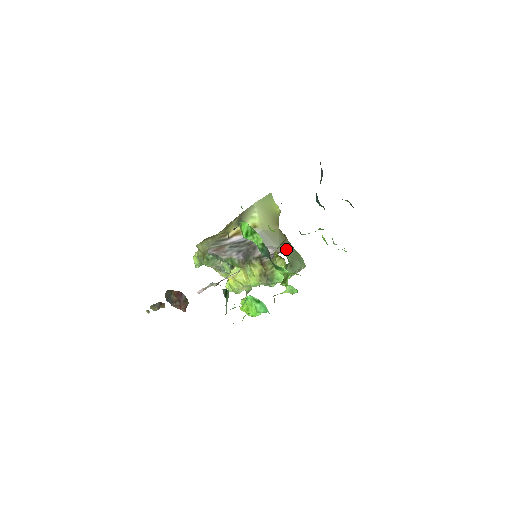
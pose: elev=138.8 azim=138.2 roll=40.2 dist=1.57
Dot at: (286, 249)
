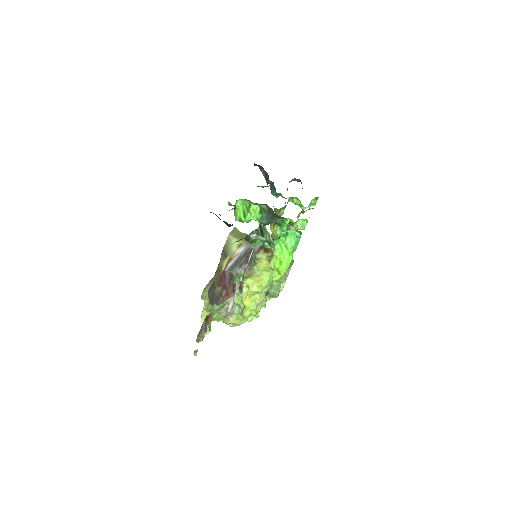
Dot at: occluded
